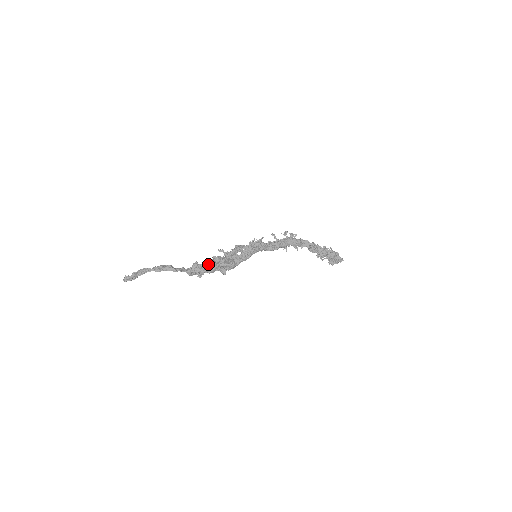
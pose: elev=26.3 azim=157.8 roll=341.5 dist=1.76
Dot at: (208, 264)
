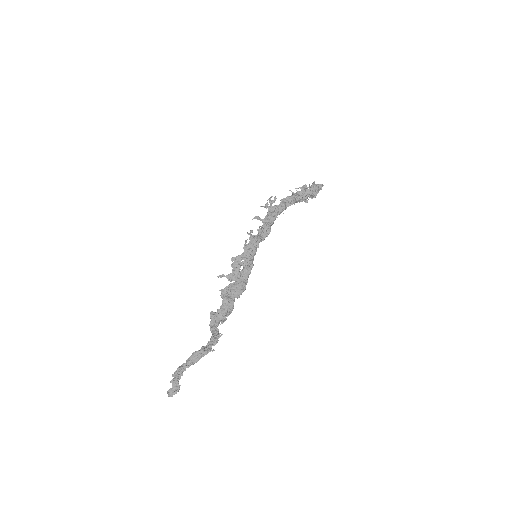
Dot at: (224, 306)
